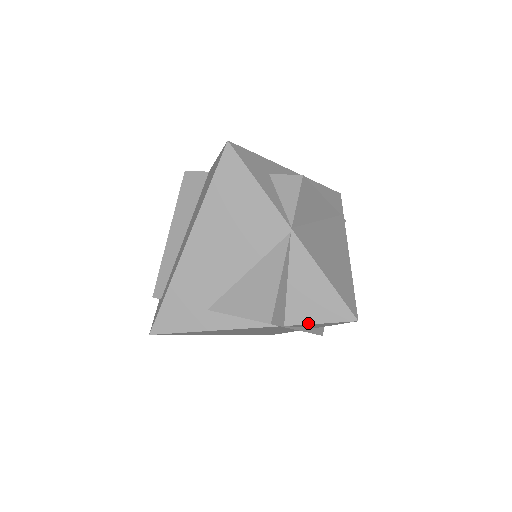
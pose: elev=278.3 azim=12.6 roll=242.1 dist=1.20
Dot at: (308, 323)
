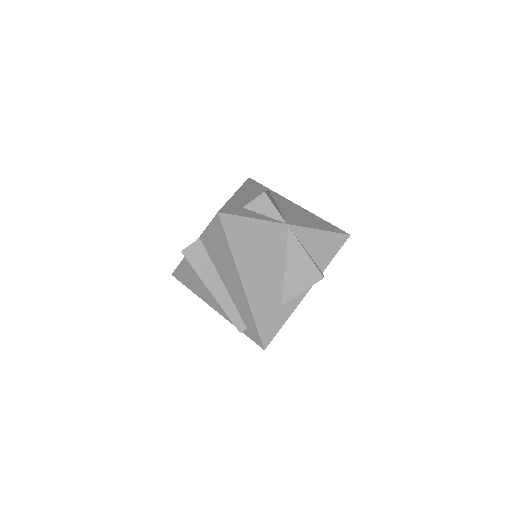
Dot at: (331, 260)
